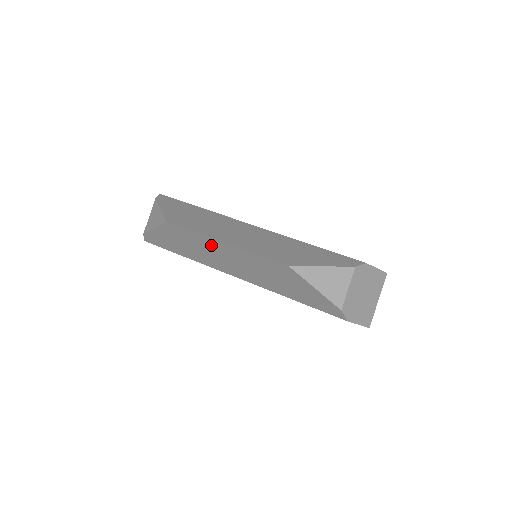
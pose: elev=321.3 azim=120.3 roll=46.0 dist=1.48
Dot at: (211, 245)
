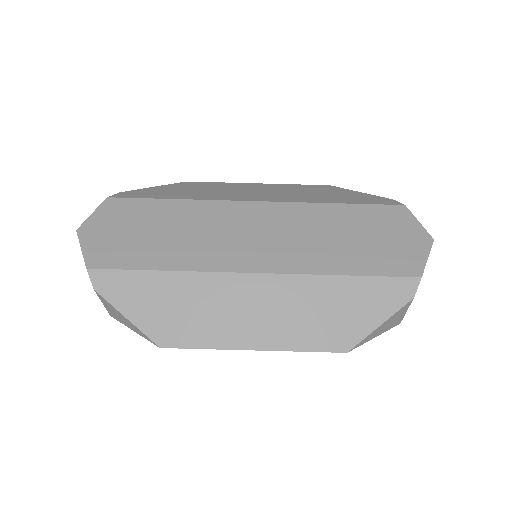
Dot at: occluded
